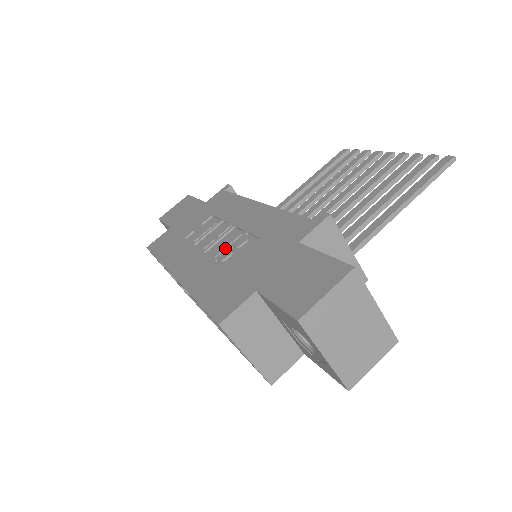
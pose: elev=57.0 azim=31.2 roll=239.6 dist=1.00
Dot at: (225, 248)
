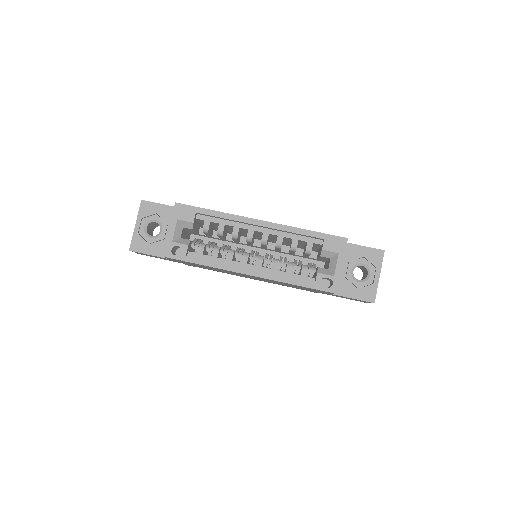
Dot at: occluded
